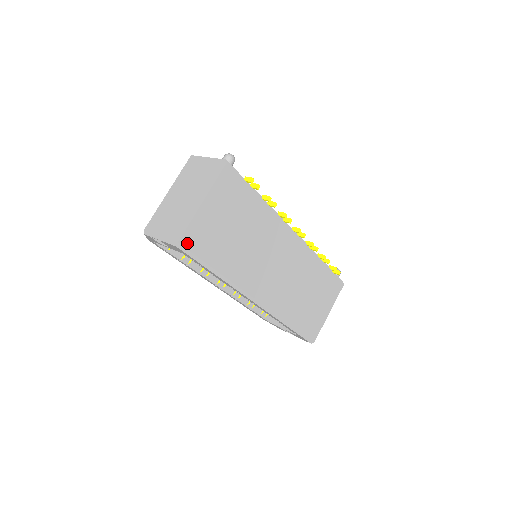
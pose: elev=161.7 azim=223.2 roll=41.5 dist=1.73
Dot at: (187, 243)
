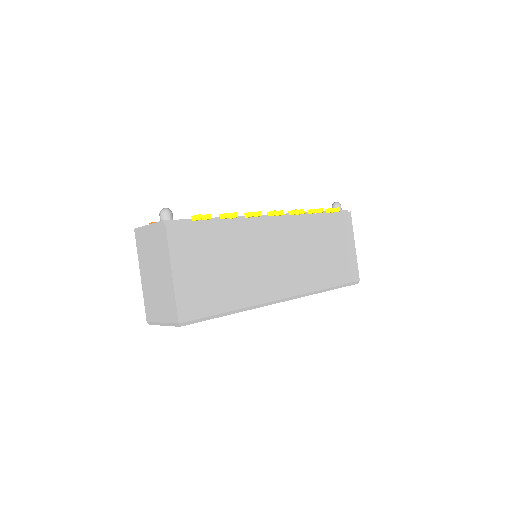
Dot at: (187, 316)
